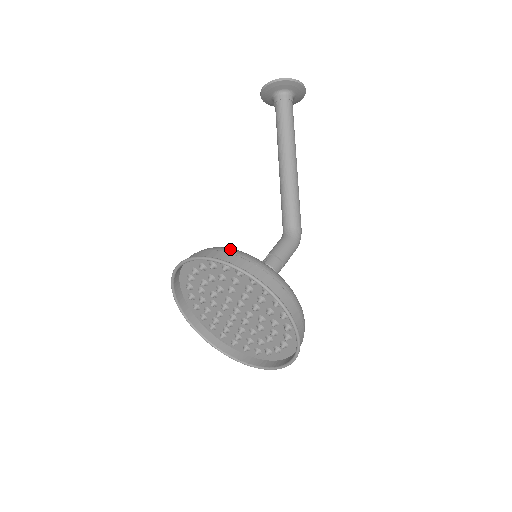
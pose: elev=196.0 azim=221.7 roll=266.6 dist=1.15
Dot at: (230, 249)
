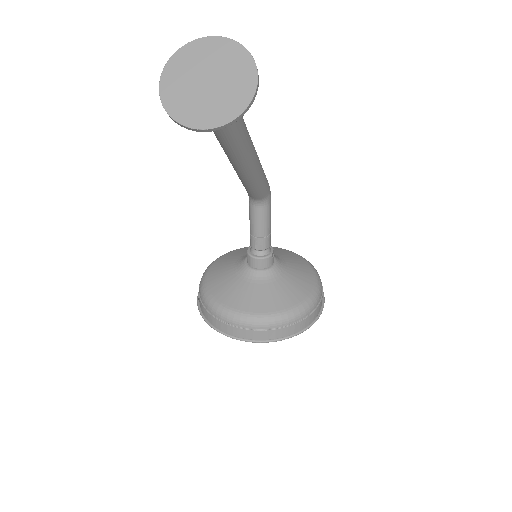
Dot at: (281, 322)
